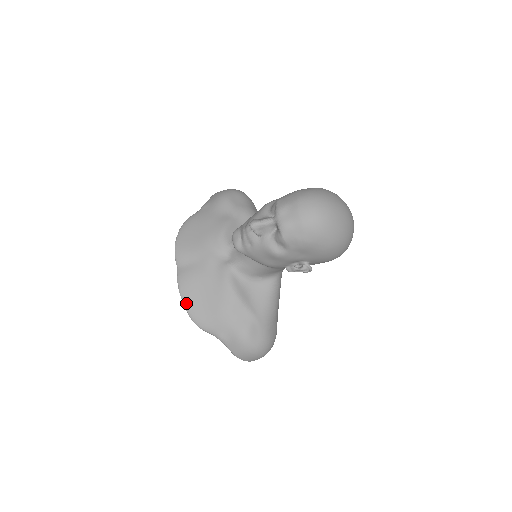
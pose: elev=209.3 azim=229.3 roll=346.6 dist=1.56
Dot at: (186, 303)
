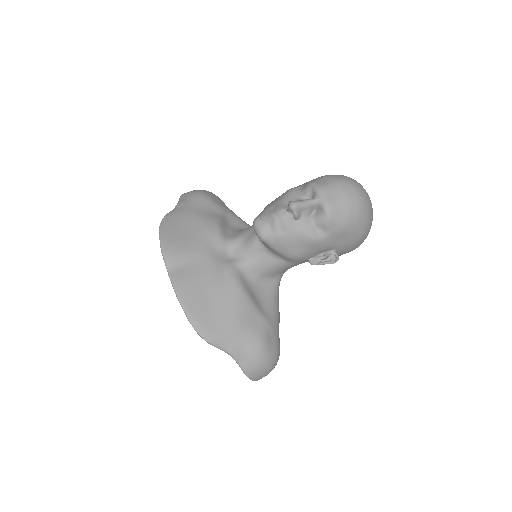
Dot at: (189, 311)
